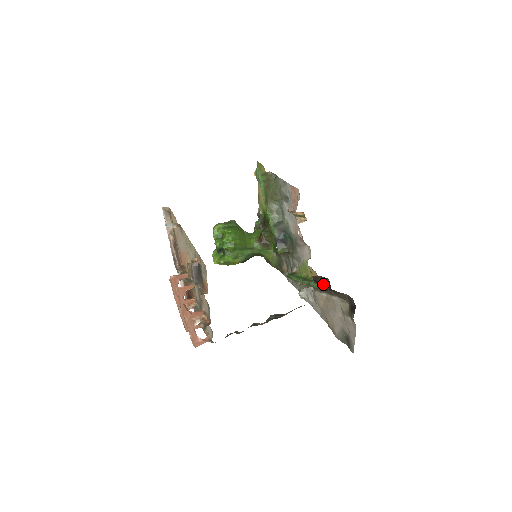
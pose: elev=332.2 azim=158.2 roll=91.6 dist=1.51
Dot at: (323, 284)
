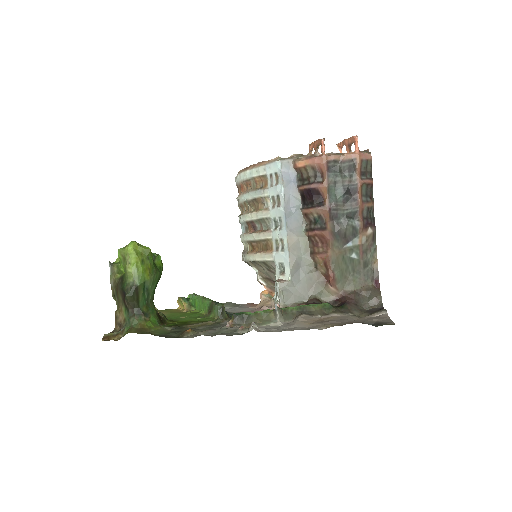
Dot at: (327, 304)
